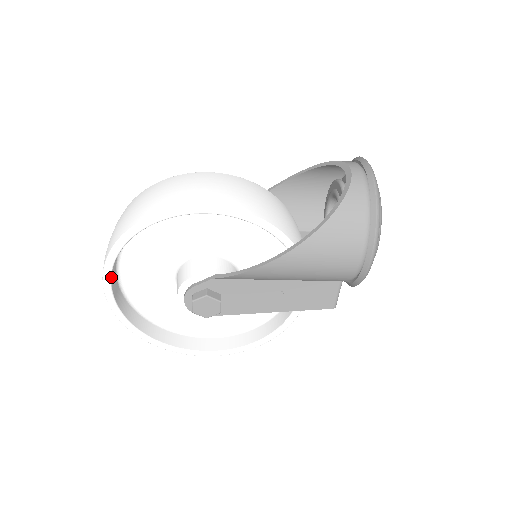
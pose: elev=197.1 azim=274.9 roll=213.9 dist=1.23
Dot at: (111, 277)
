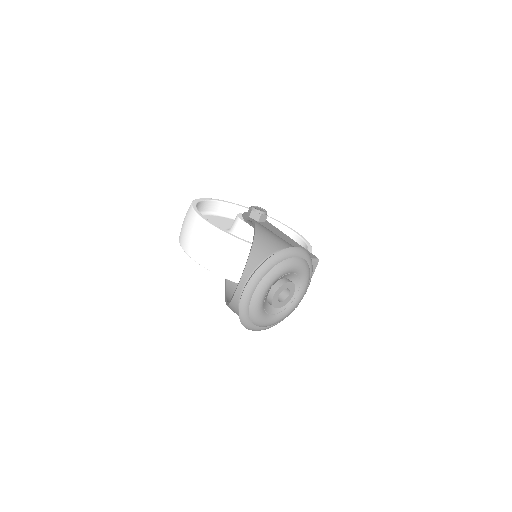
Dot at: occluded
